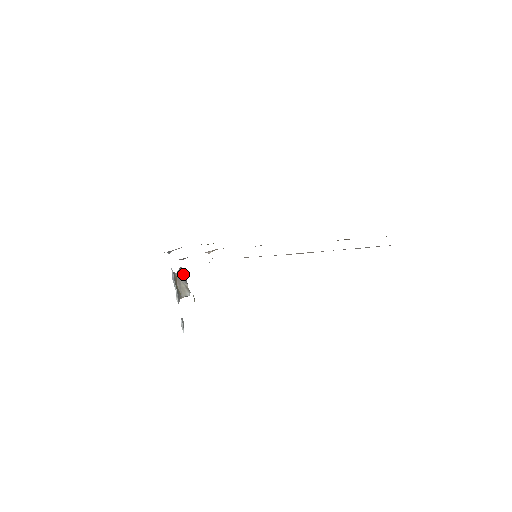
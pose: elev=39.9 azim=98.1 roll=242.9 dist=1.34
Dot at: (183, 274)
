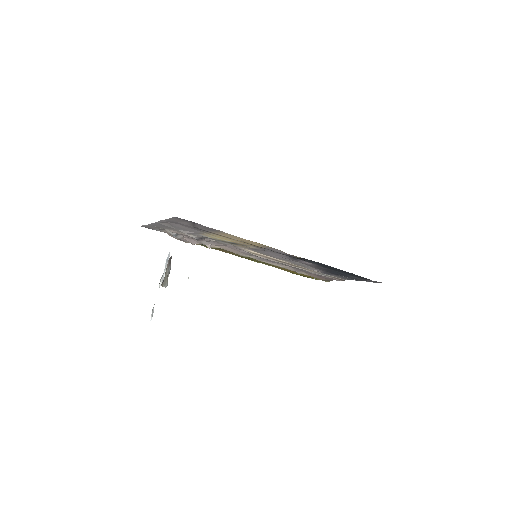
Dot at: (170, 264)
